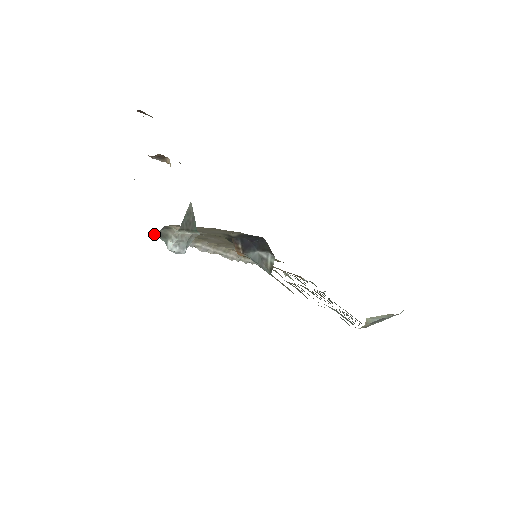
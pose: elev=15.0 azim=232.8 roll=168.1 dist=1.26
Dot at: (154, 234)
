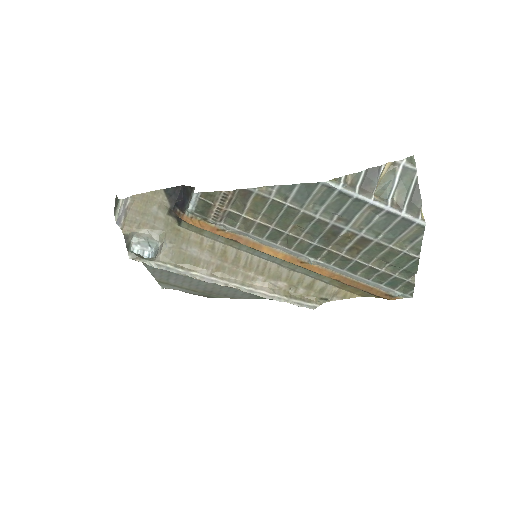
Dot at: (130, 257)
